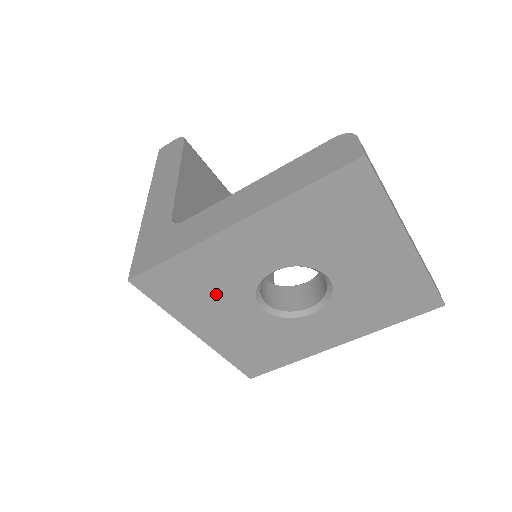
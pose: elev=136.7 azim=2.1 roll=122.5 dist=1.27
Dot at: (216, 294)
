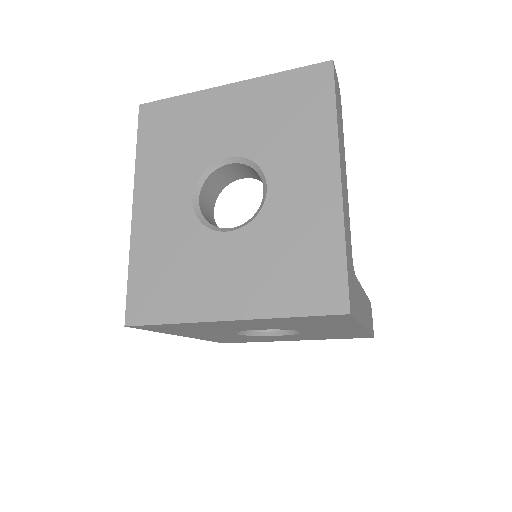
Dot at: (186, 263)
